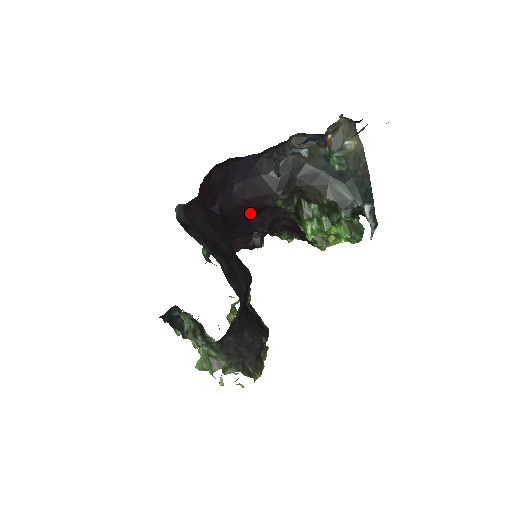
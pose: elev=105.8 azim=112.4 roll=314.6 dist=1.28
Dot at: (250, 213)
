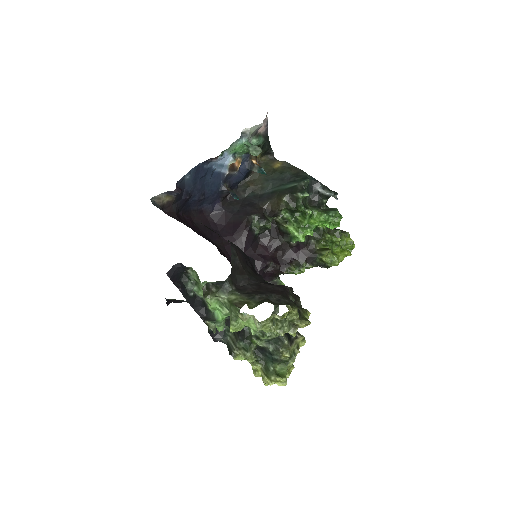
Dot at: (244, 247)
